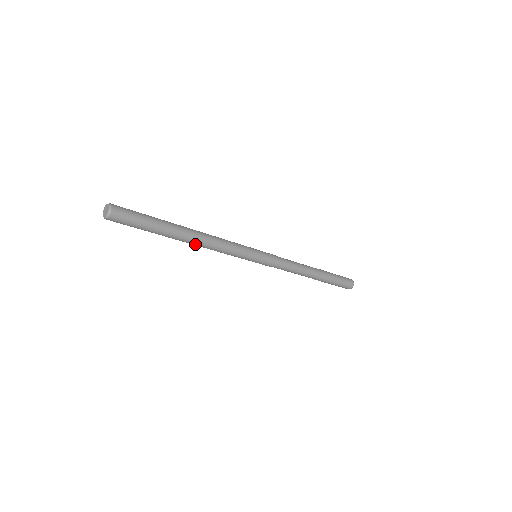
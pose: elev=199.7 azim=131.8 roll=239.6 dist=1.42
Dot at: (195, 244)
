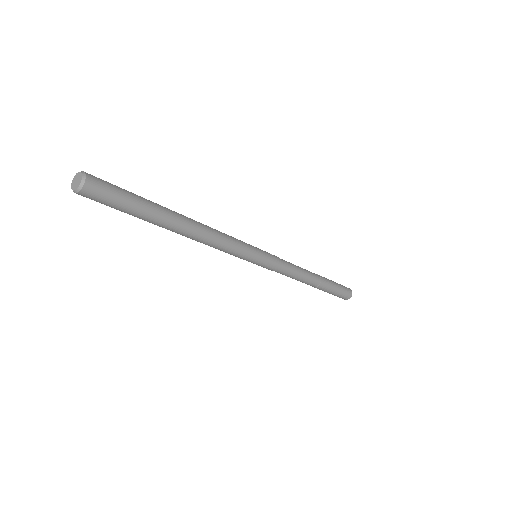
Dot at: (191, 235)
